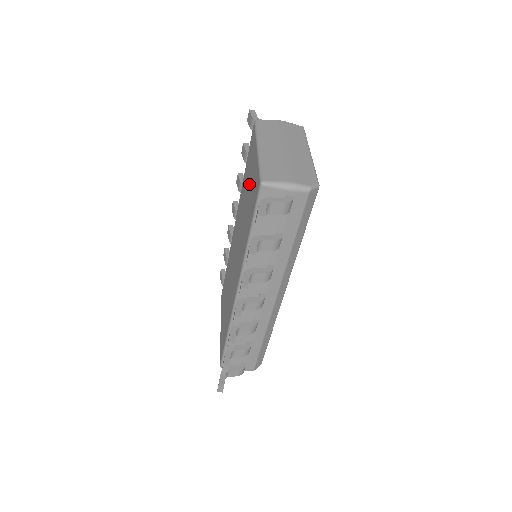
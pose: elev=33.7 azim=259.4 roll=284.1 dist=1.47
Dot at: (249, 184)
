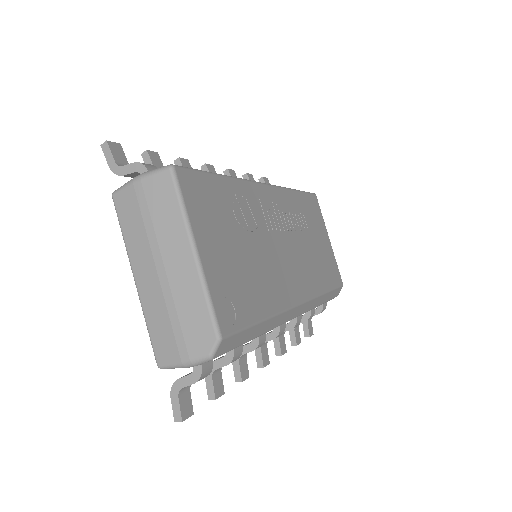
Dot at: occluded
